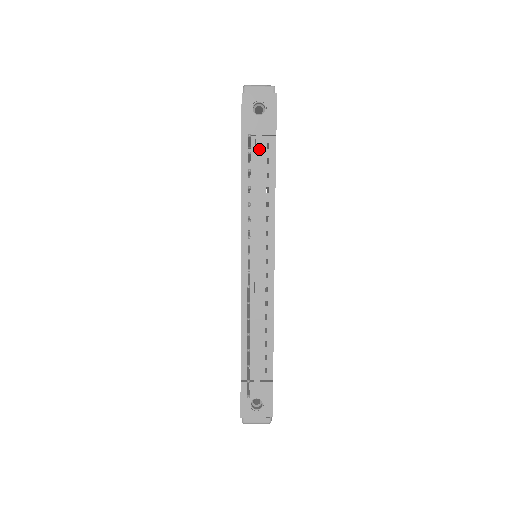
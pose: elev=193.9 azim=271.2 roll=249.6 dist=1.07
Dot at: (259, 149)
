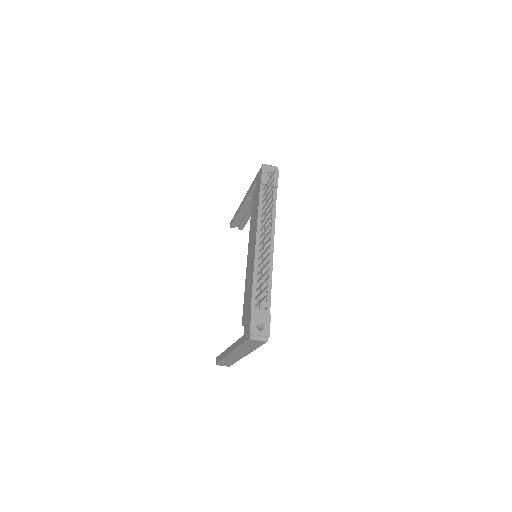
Dot at: occluded
